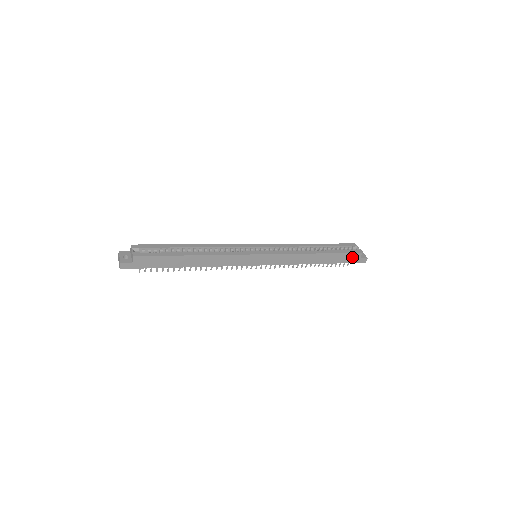
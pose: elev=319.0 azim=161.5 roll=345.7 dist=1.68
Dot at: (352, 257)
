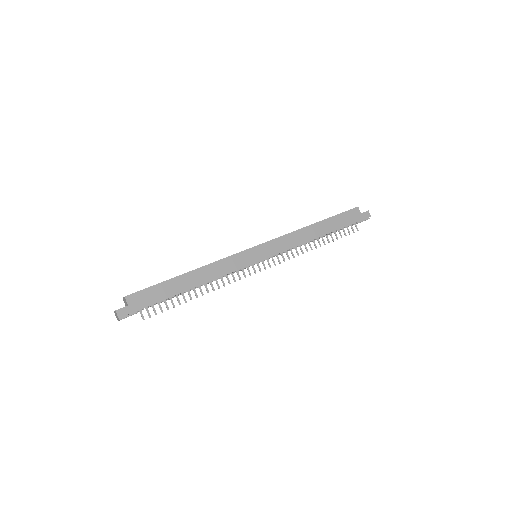
Dot at: (352, 215)
